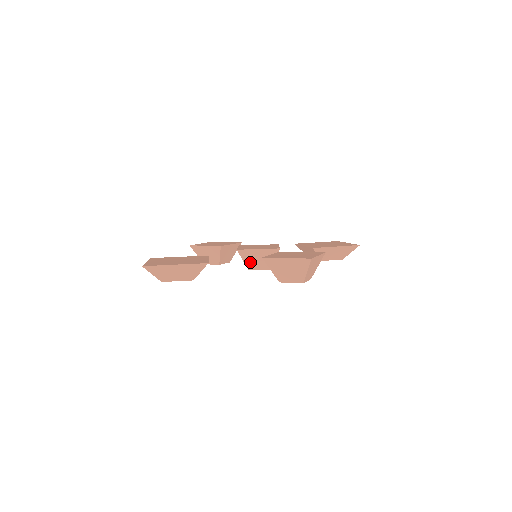
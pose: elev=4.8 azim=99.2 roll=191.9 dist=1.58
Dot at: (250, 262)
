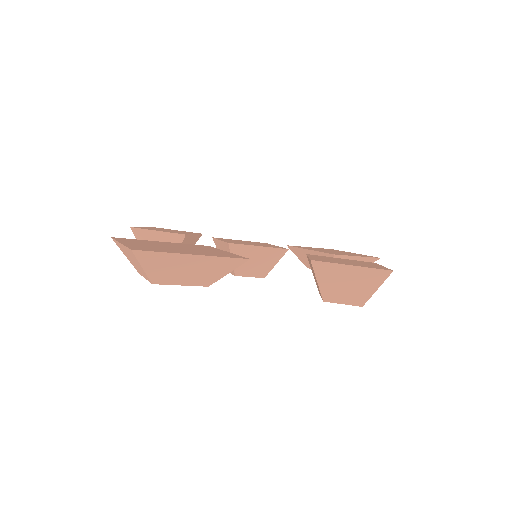
Dot at: occluded
